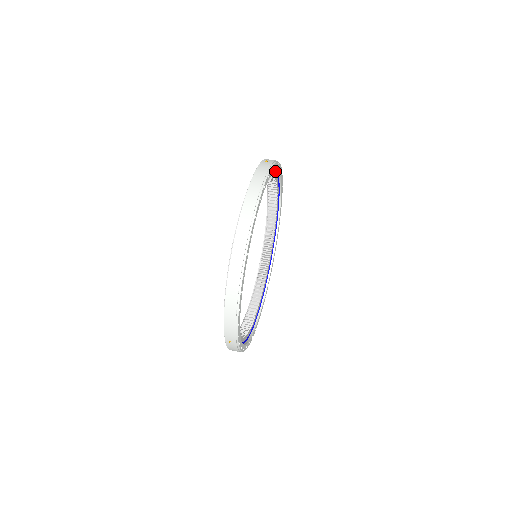
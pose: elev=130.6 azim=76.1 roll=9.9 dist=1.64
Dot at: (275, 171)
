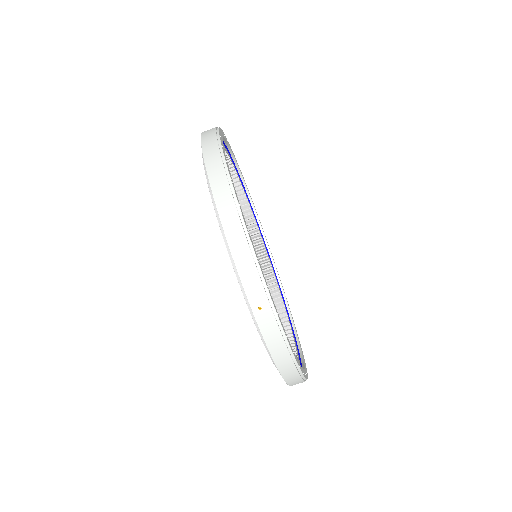
Dot at: occluded
